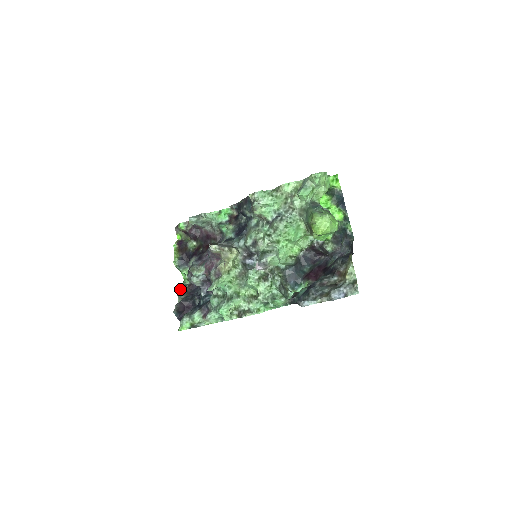
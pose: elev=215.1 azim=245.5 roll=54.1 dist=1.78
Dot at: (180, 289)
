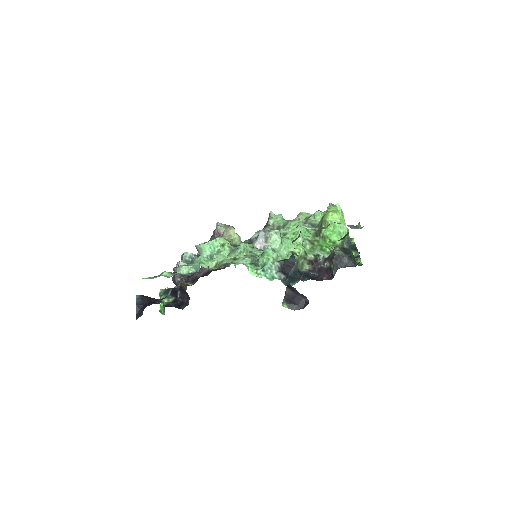
Dot at: occluded
